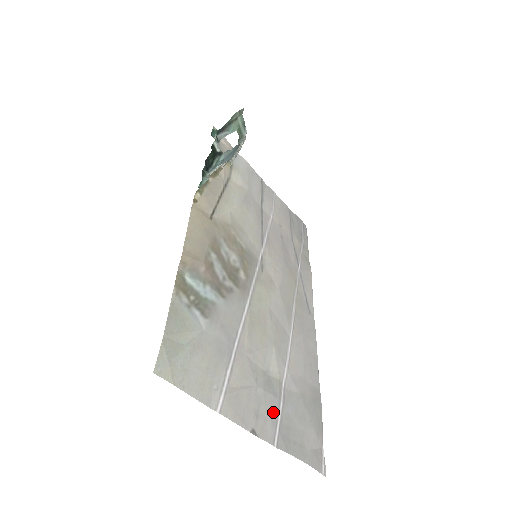
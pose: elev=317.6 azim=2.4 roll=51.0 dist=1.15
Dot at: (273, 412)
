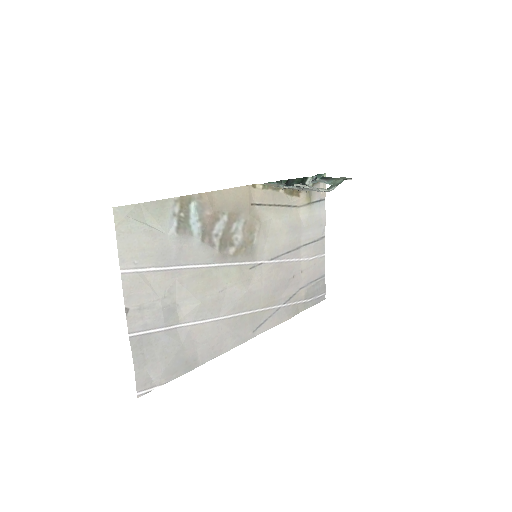
Dot at: (152, 323)
